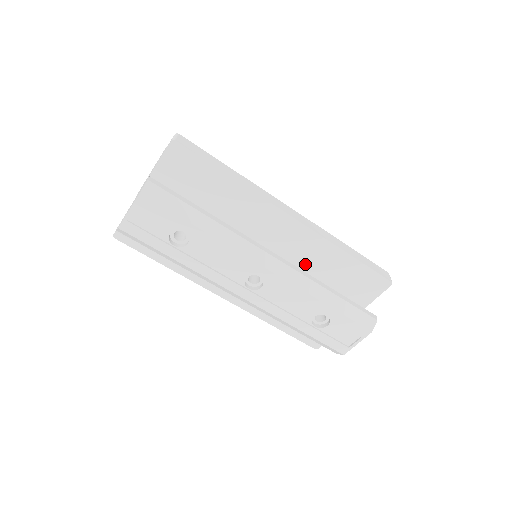
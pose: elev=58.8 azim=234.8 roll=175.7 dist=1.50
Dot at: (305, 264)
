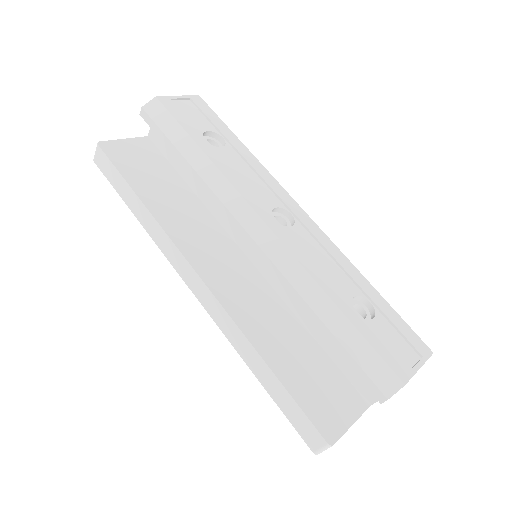
Dot at: occluded
